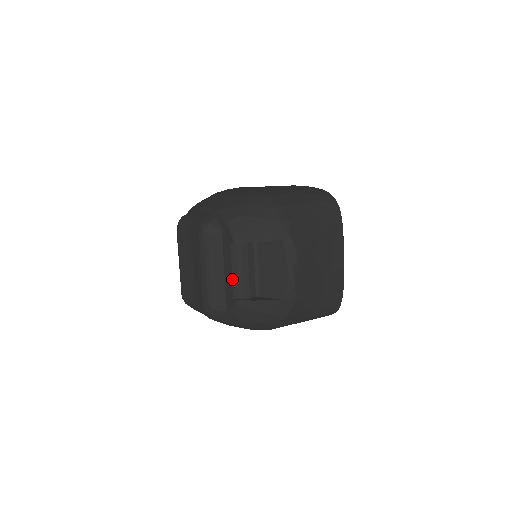
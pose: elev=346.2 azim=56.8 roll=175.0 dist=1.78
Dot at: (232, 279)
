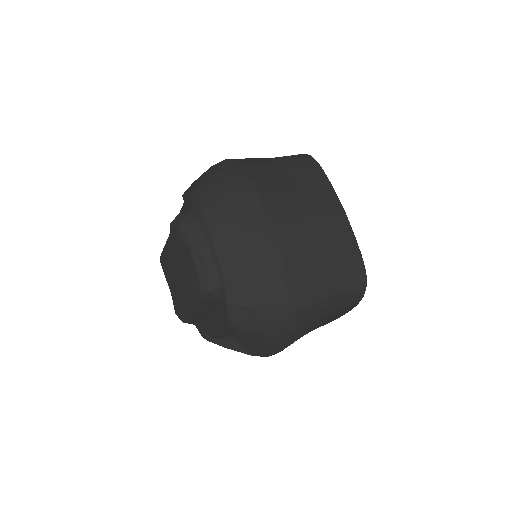
Dot at: (211, 328)
